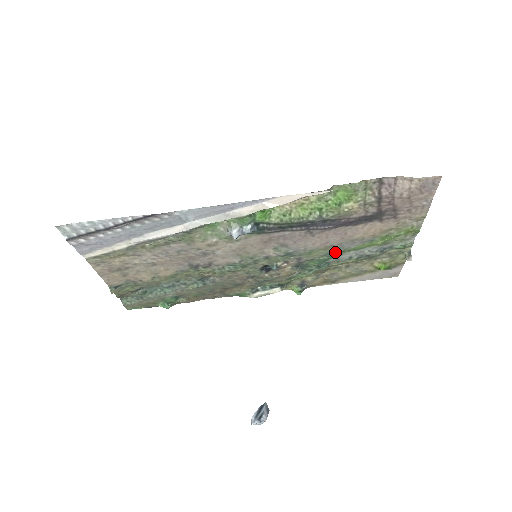
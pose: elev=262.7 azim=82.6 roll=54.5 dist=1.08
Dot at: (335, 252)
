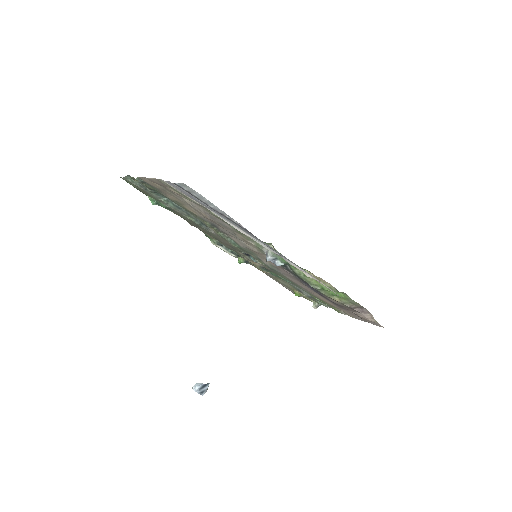
Dot at: (292, 282)
